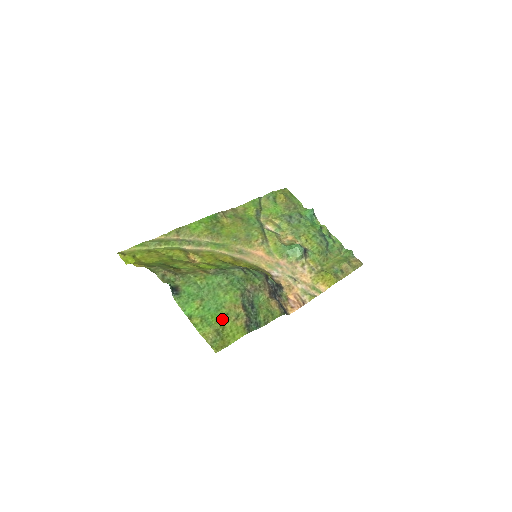
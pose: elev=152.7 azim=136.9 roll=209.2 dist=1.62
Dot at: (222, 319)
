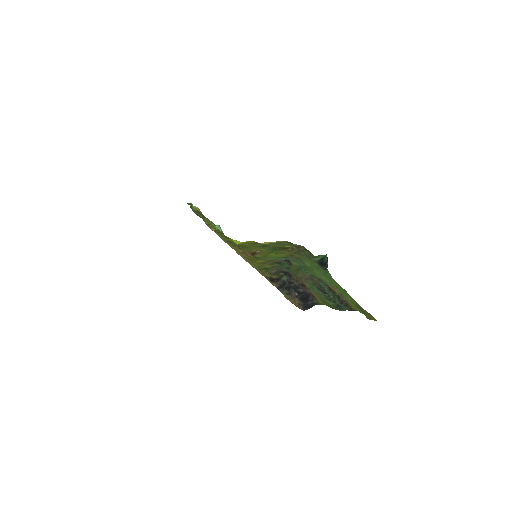
Dot at: (346, 296)
